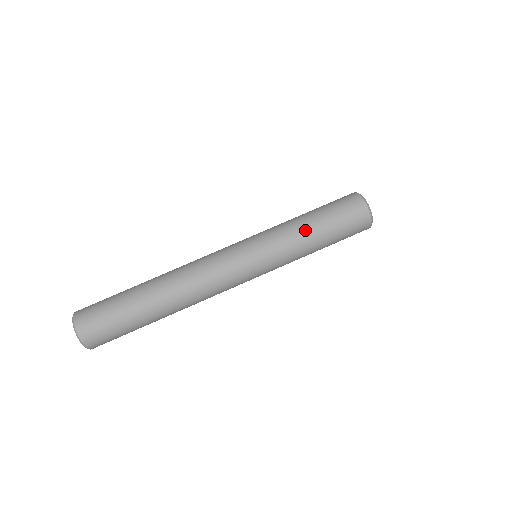
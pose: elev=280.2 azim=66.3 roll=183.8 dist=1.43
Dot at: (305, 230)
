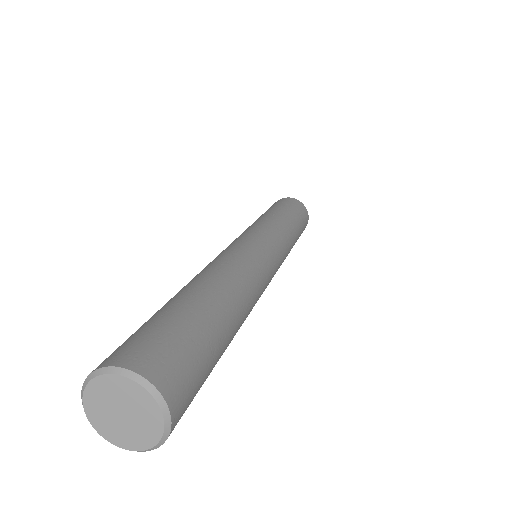
Dot at: (283, 217)
